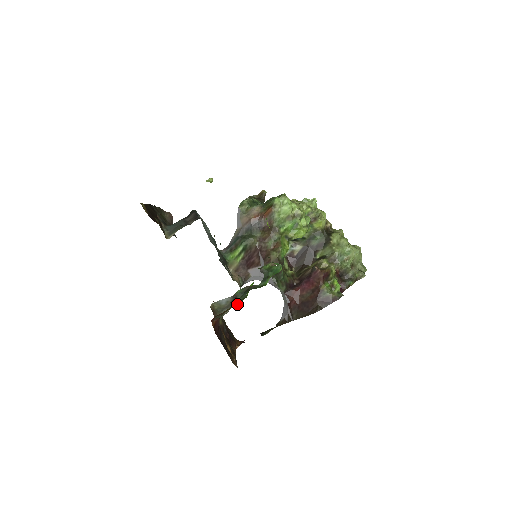
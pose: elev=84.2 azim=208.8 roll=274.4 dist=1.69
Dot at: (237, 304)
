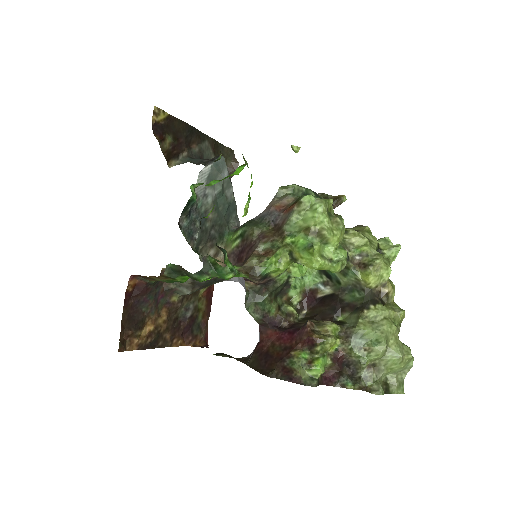
Dot at: (166, 280)
